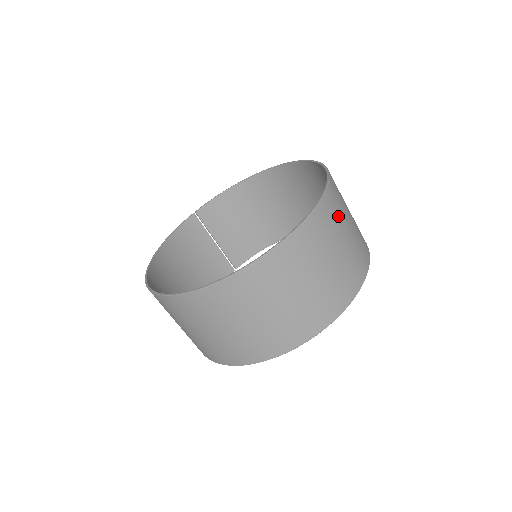
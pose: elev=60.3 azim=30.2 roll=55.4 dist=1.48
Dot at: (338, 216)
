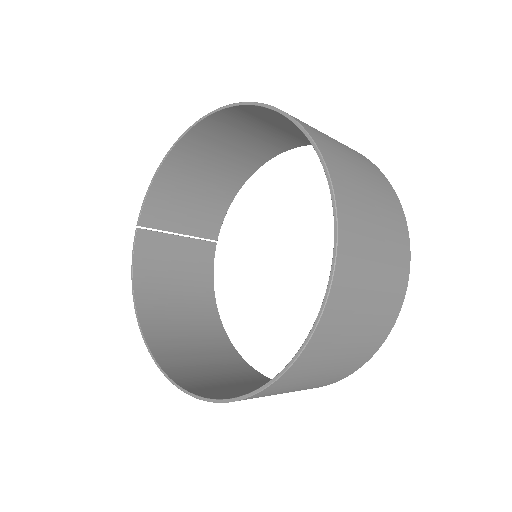
Dot at: (356, 193)
